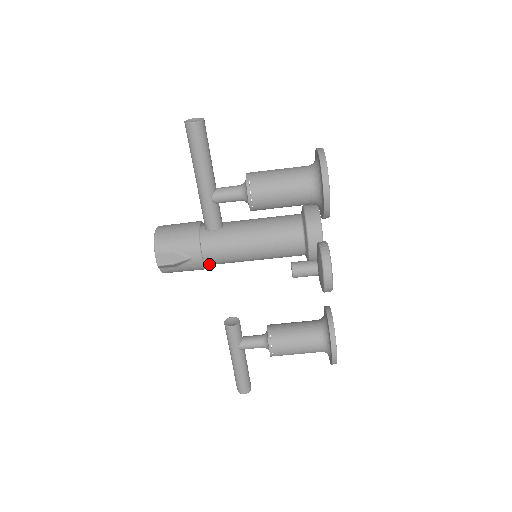
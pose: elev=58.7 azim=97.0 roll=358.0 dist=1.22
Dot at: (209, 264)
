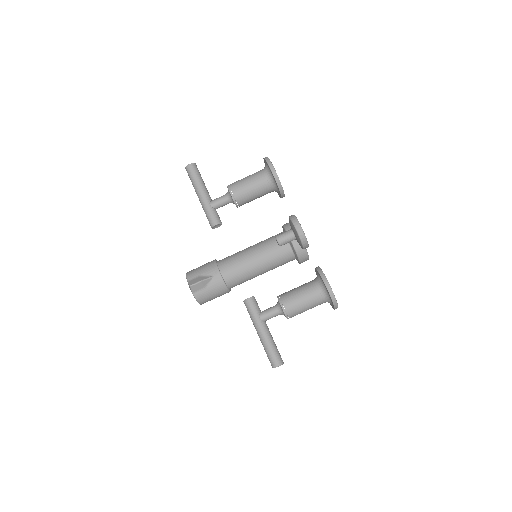
Dot at: (228, 283)
